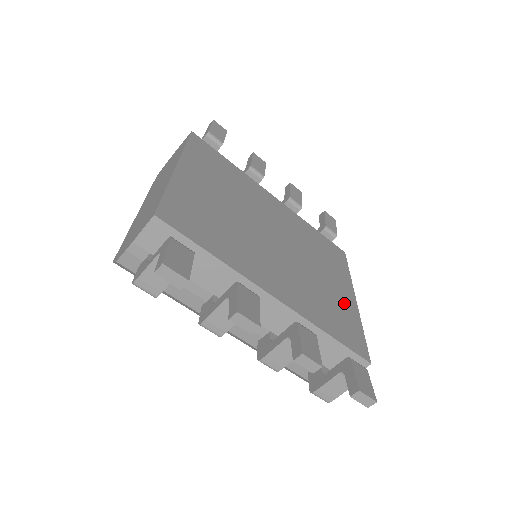
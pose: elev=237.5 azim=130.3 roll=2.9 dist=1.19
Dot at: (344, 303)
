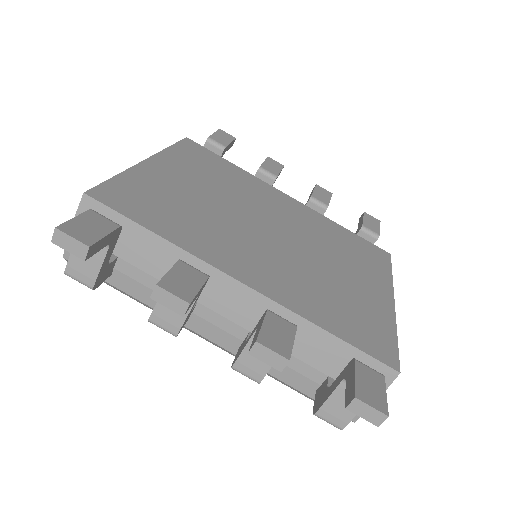
Dot at: (370, 302)
